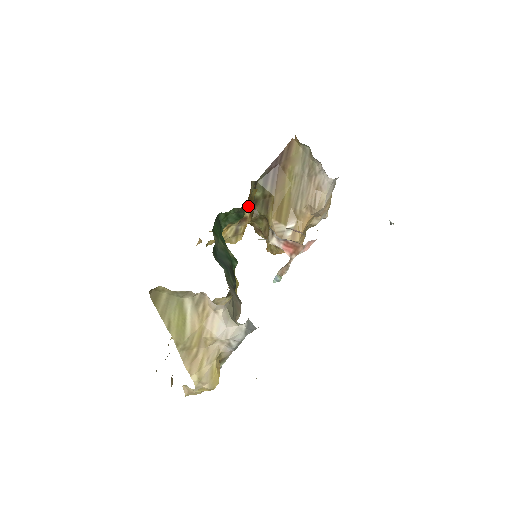
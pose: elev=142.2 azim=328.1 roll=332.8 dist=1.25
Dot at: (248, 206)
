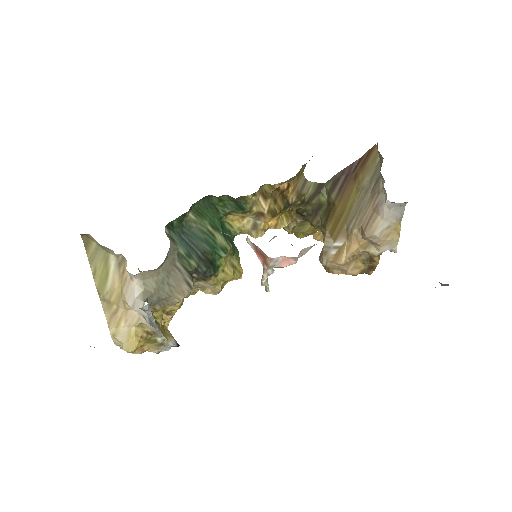
Dot at: (248, 198)
